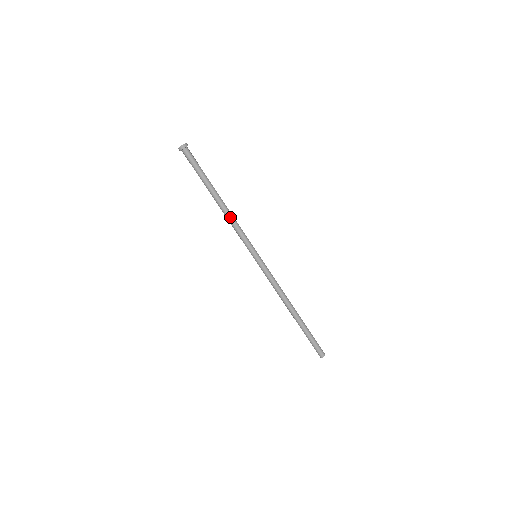
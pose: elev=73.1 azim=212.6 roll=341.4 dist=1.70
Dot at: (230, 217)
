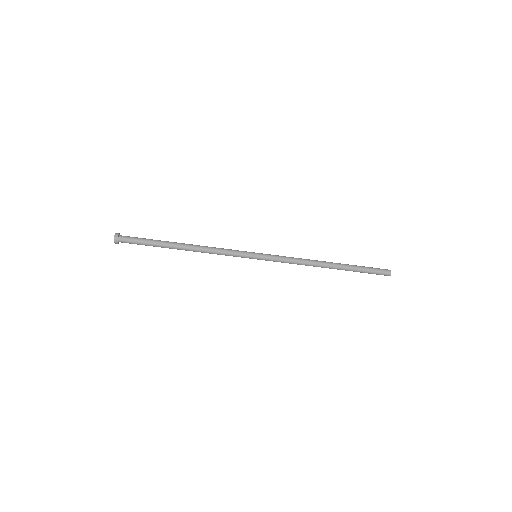
Dot at: occluded
